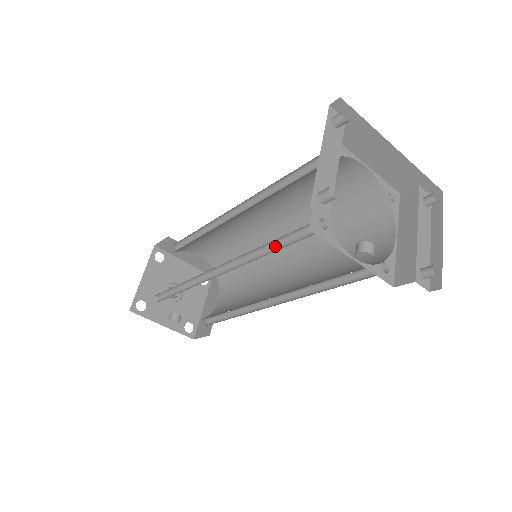
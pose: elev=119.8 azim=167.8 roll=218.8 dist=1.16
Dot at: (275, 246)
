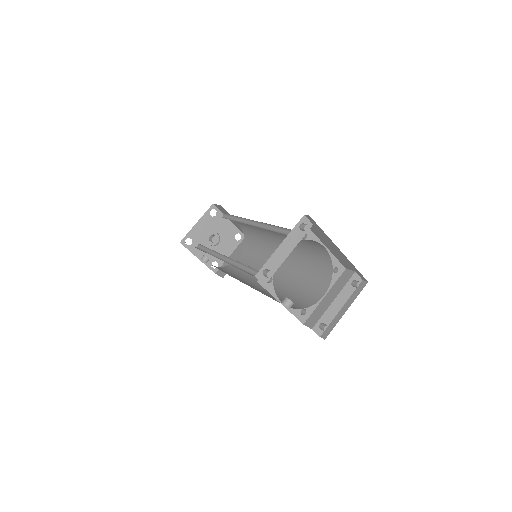
Dot at: (252, 270)
